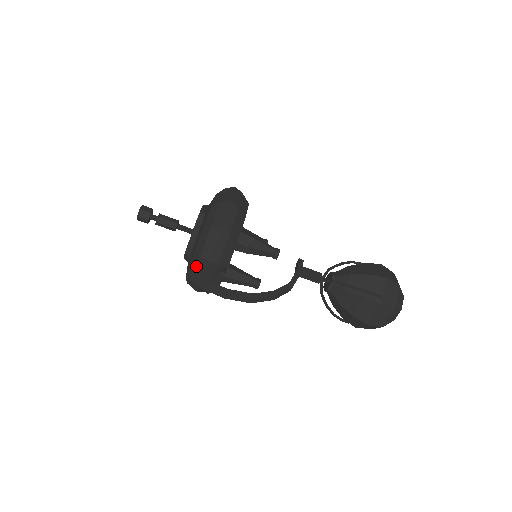
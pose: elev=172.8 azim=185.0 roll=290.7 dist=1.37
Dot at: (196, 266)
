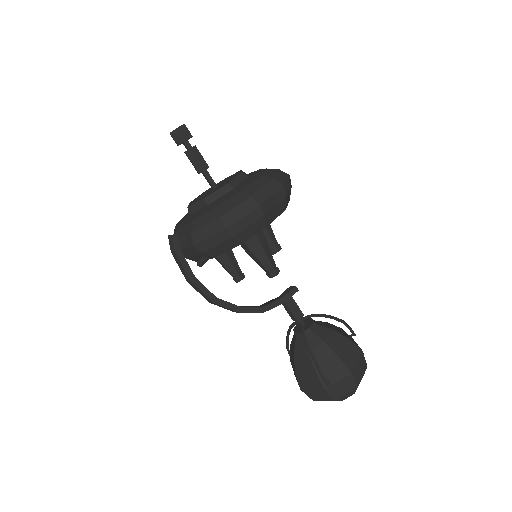
Dot at: (183, 235)
